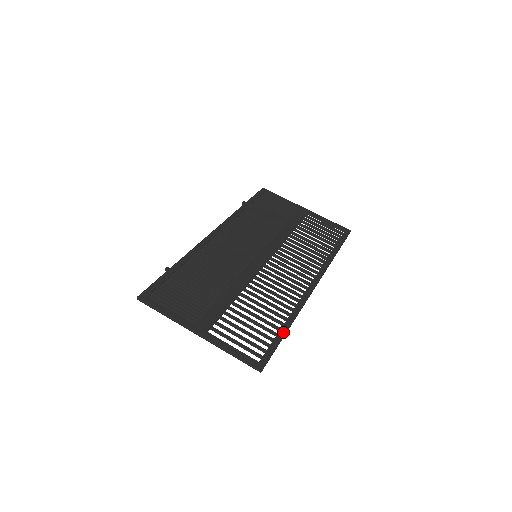
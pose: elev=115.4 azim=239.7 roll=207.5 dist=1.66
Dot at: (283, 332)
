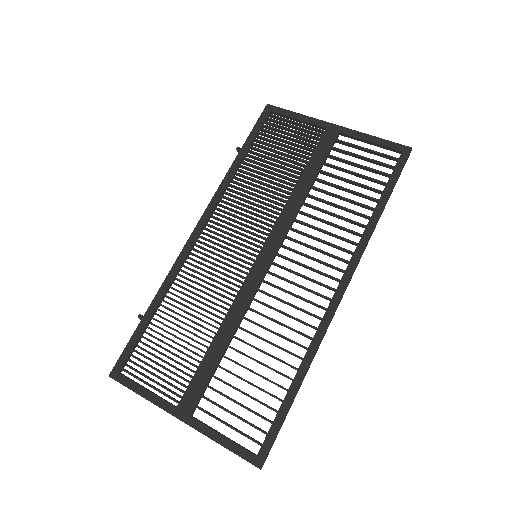
Dot at: (291, 396)
